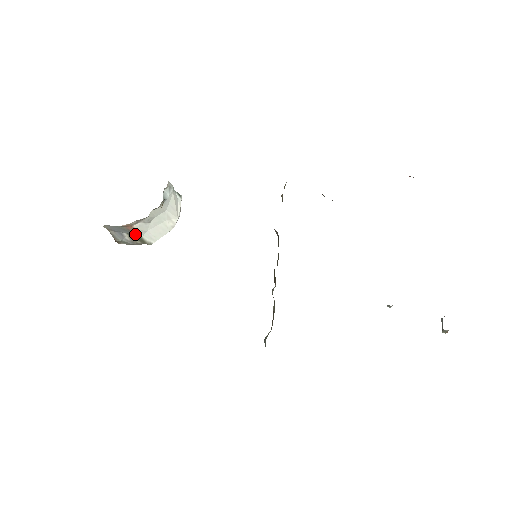
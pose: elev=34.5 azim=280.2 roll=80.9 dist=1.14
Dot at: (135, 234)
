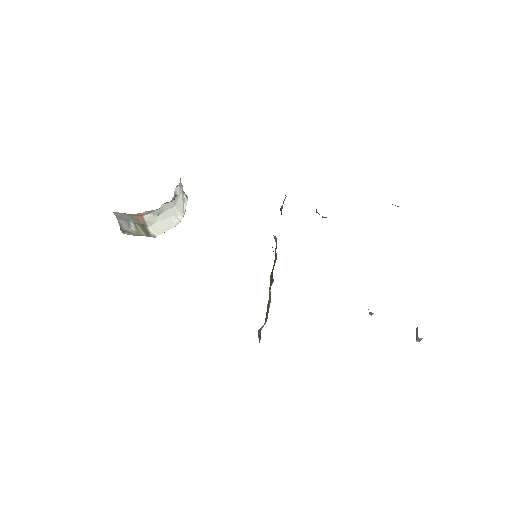
Dot at: (142, 225)
